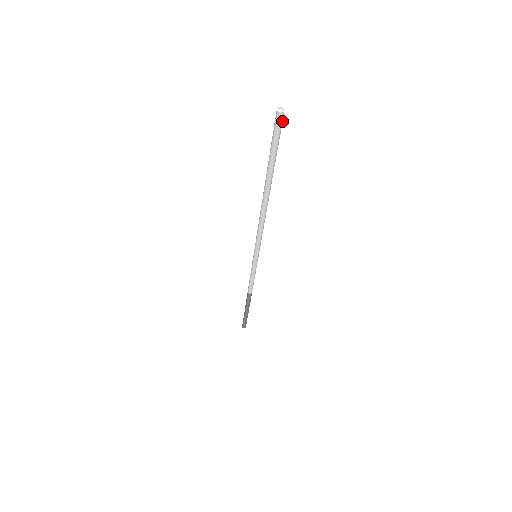
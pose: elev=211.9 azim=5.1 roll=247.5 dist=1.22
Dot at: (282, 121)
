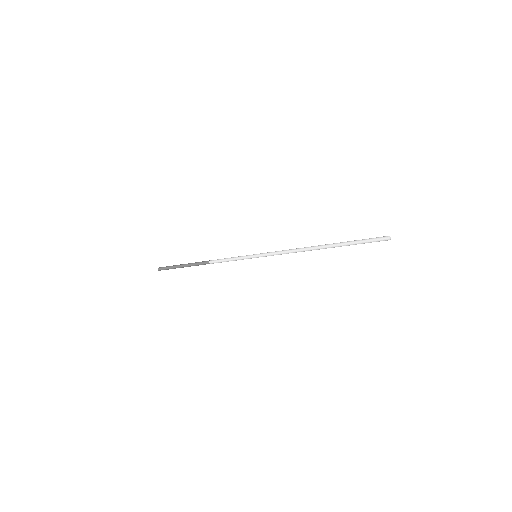
Dot at: (383, 238)
